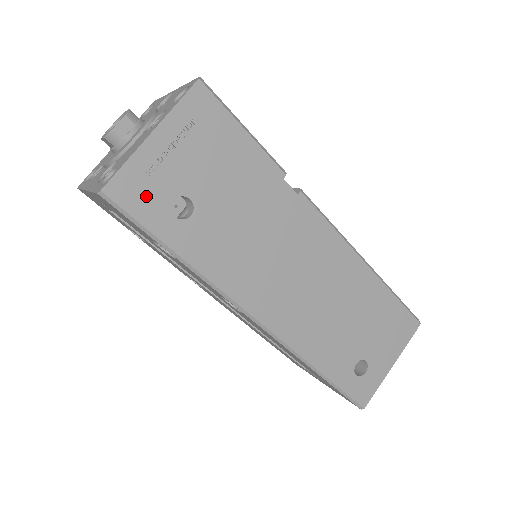
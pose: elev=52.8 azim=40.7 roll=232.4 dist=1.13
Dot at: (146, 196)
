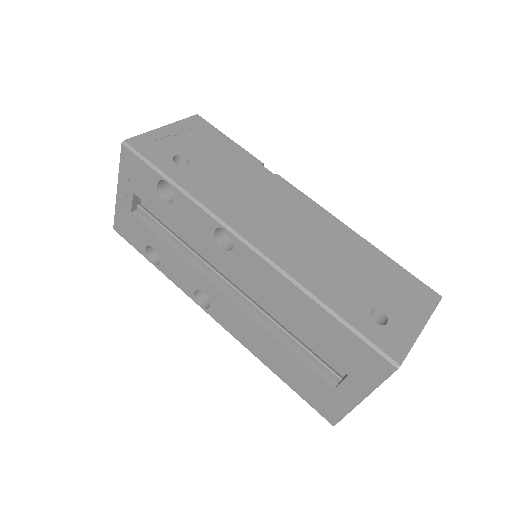
Dot at: (155, 149)
